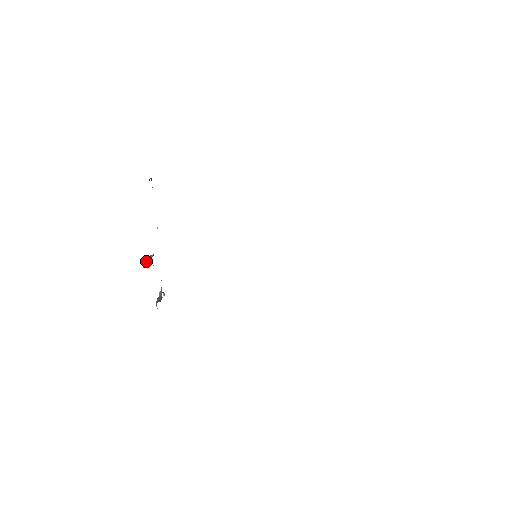
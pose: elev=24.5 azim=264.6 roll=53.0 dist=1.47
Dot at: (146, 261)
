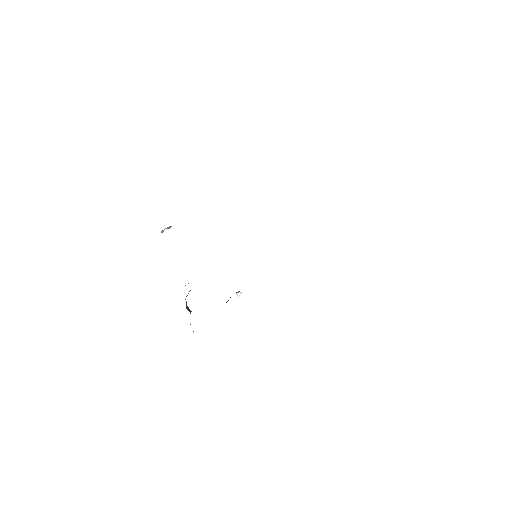
Dot at: occluded
